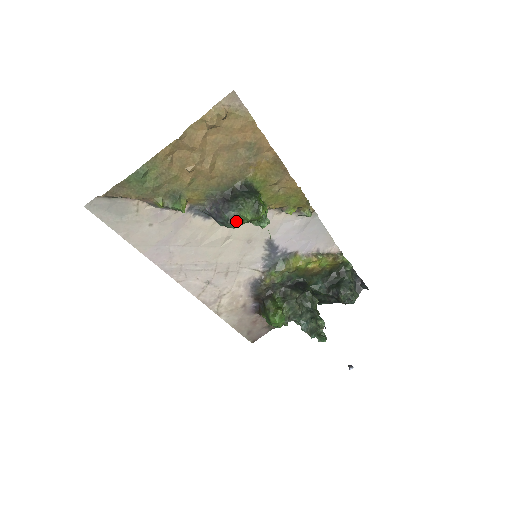
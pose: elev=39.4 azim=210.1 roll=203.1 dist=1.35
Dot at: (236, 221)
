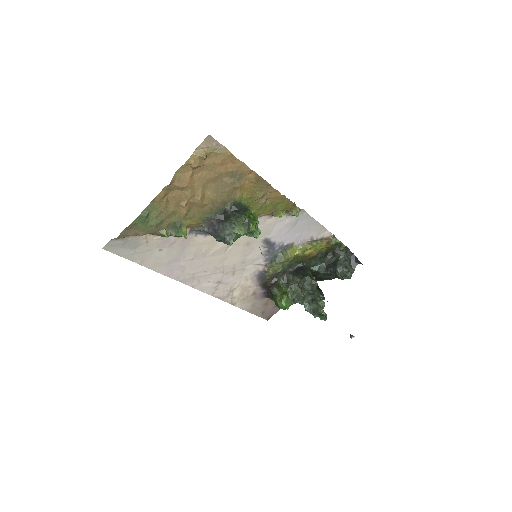
Dot at: (231, 239)
